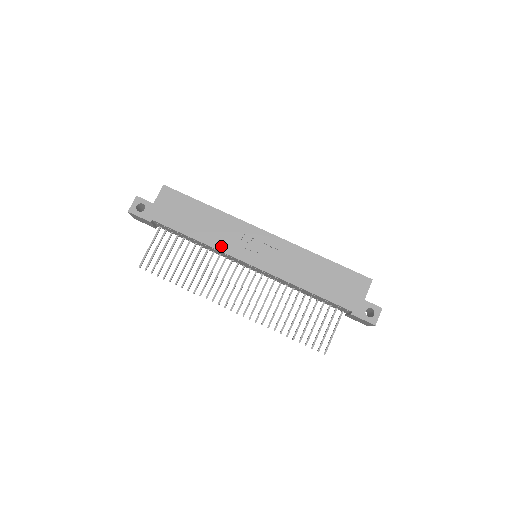
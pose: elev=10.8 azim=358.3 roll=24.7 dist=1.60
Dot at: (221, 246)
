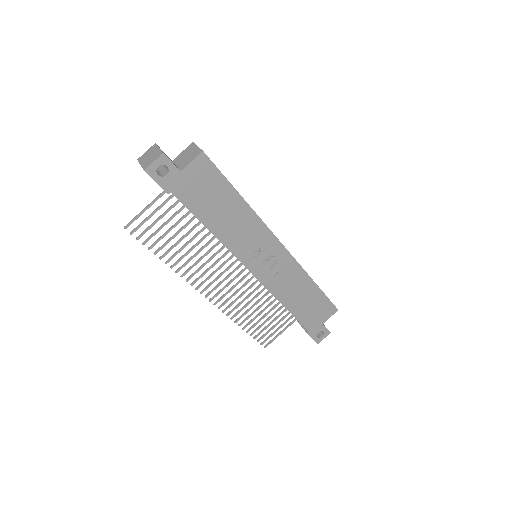
Dot at: (233, 246)
